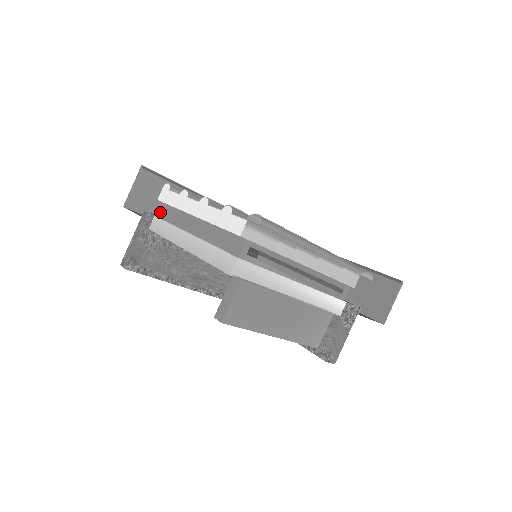
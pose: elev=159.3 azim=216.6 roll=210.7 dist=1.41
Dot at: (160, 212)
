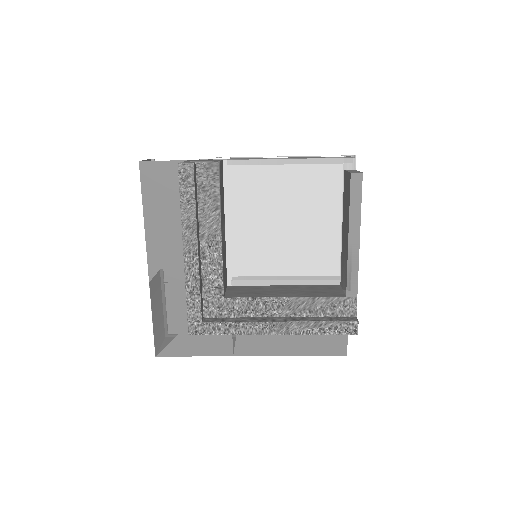
Dot at: occluded
